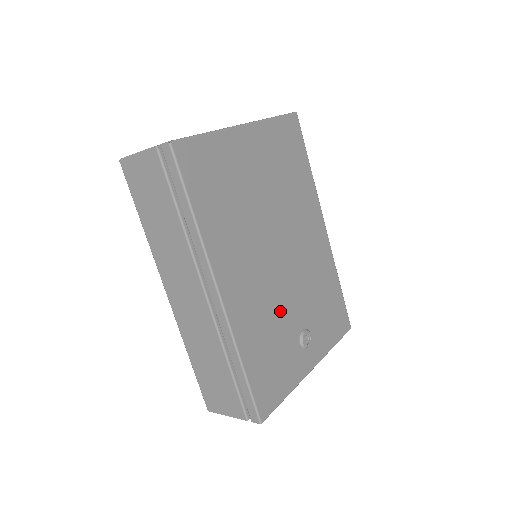
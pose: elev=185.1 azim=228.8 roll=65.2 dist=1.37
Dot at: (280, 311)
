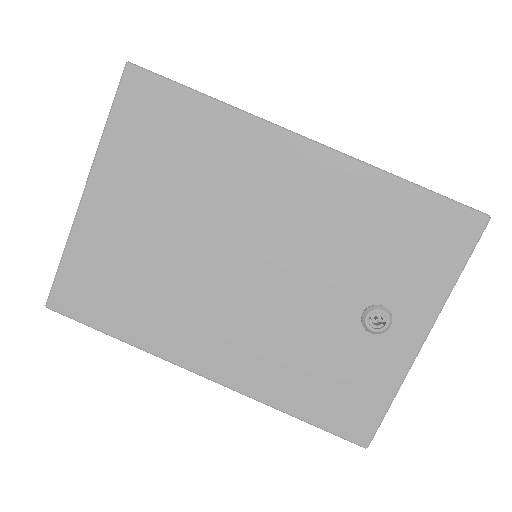
Dot at: (304, 324)
